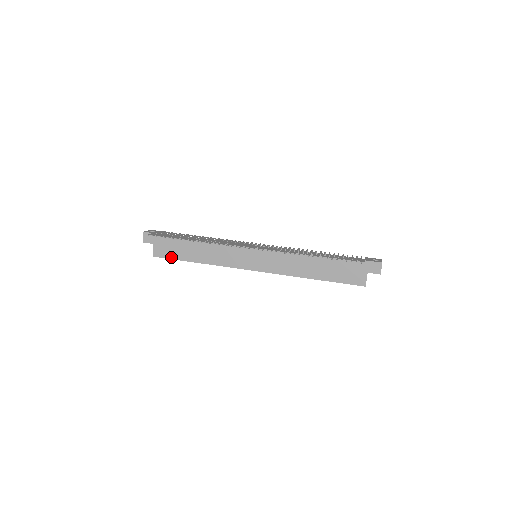
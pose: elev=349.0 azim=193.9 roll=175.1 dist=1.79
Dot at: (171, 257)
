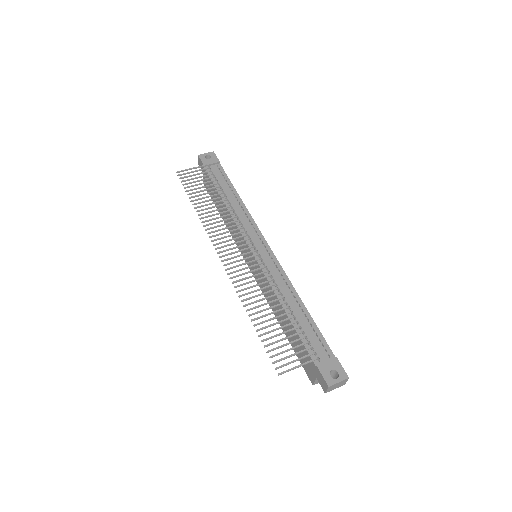
Dot at: occluded
